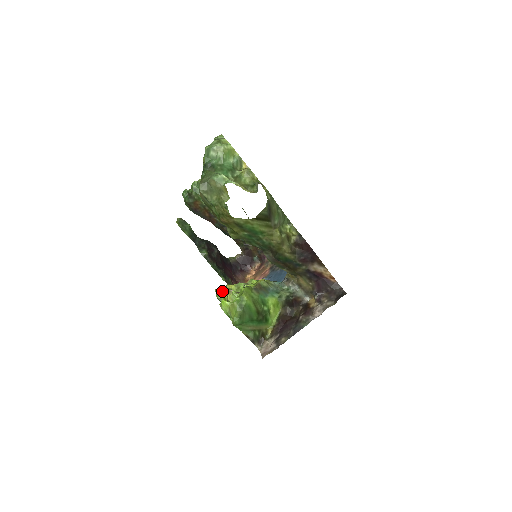
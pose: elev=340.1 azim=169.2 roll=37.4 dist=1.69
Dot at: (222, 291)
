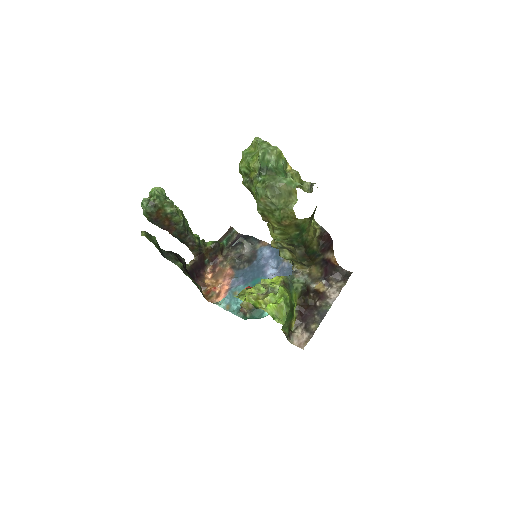
Dot at: (253, 296)
